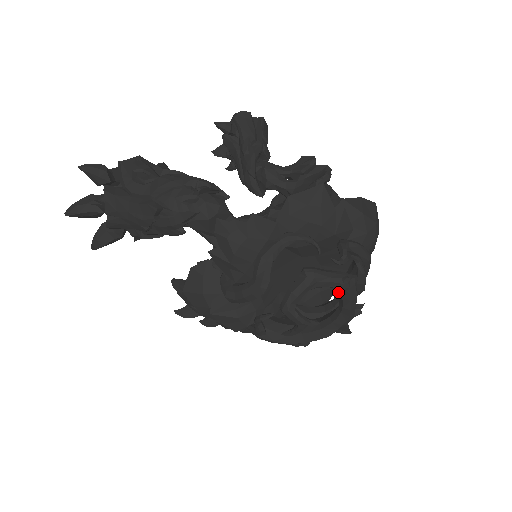
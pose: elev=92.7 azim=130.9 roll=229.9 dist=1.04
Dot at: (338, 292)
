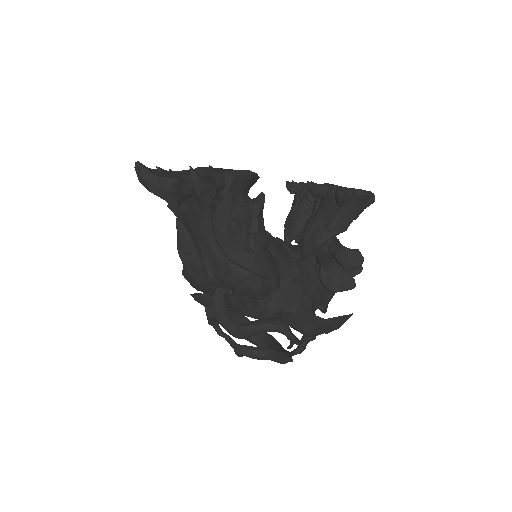
Dot at: occluded
